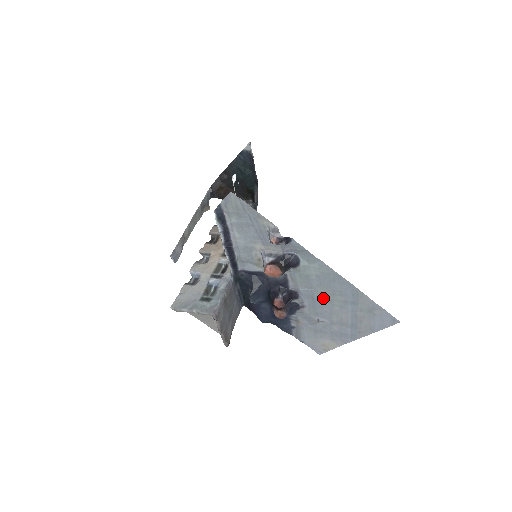
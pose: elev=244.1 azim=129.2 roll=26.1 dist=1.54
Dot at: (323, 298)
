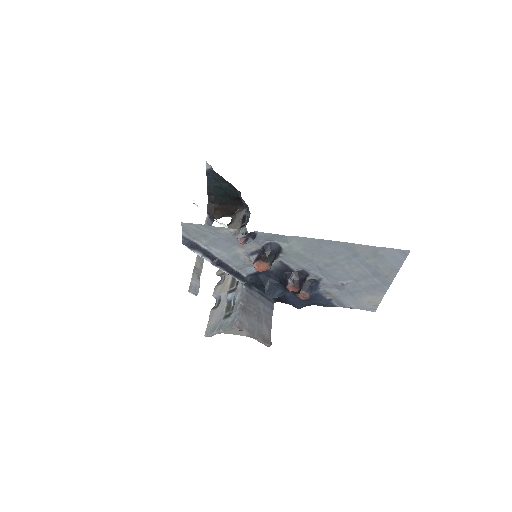
Dot at: (327, 264)
